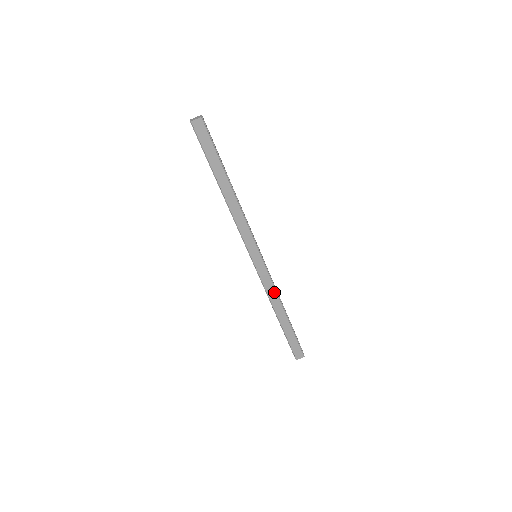
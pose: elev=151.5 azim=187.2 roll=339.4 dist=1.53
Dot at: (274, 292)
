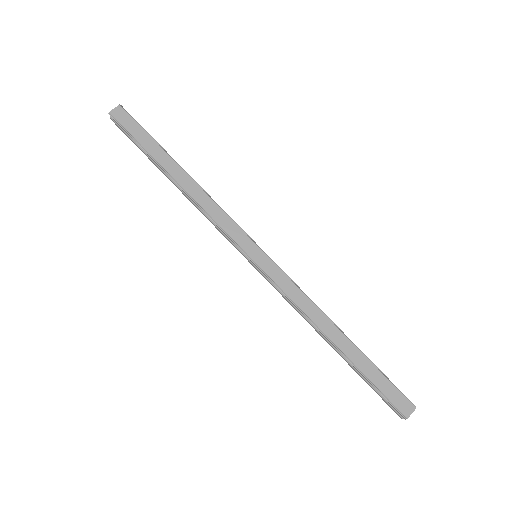
Dot at: (307, 301)
